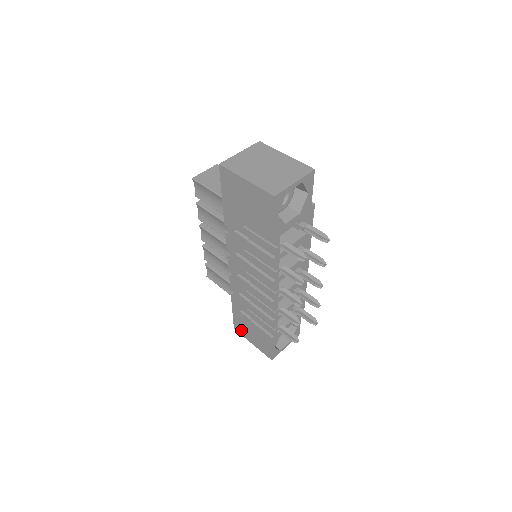
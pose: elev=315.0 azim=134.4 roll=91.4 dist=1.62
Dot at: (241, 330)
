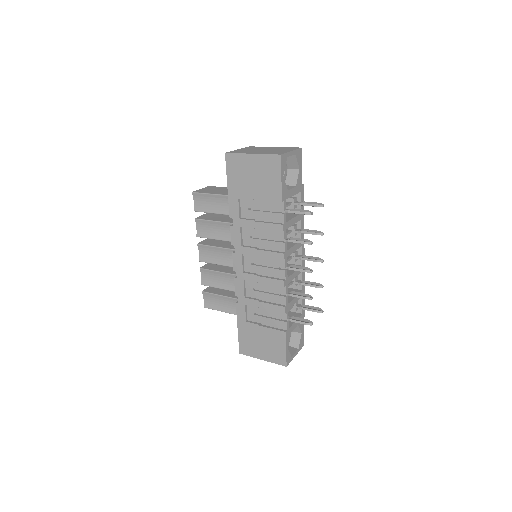
Dot at: (248, 349)
